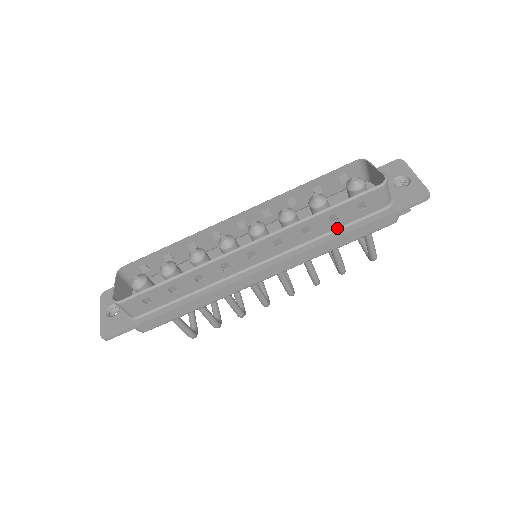
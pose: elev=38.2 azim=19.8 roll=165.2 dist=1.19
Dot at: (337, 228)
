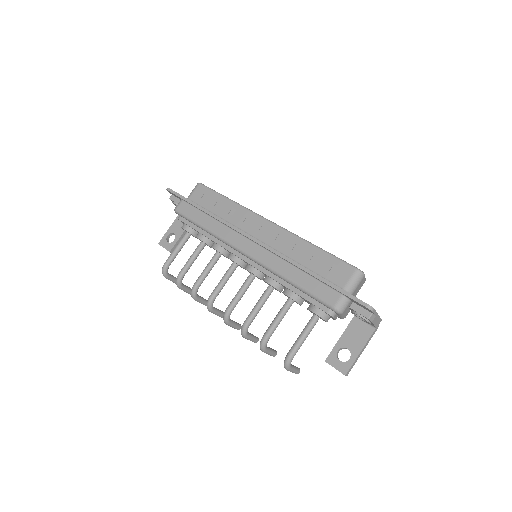
Dot at: occluded
